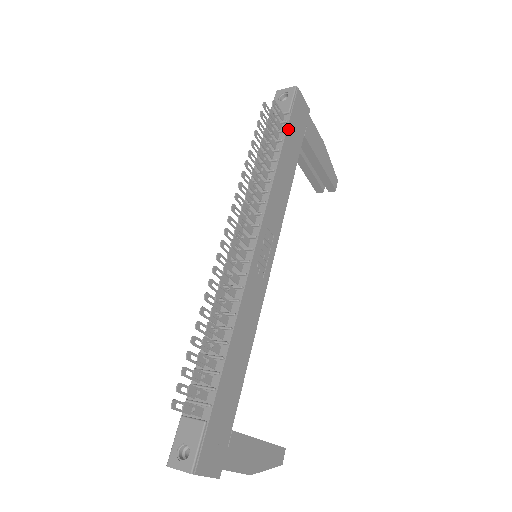
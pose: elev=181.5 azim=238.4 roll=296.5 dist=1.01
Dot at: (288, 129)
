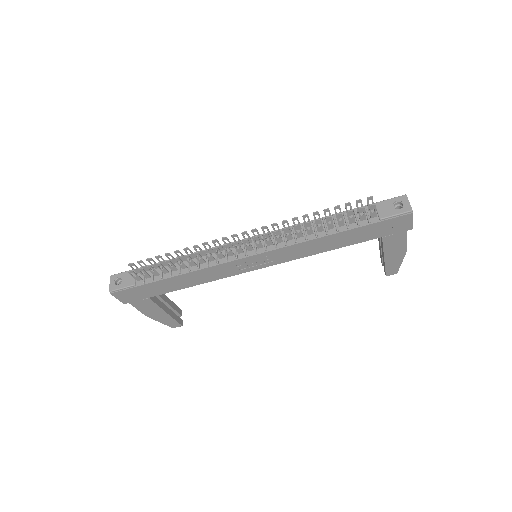
Dot at: (364, 227)
